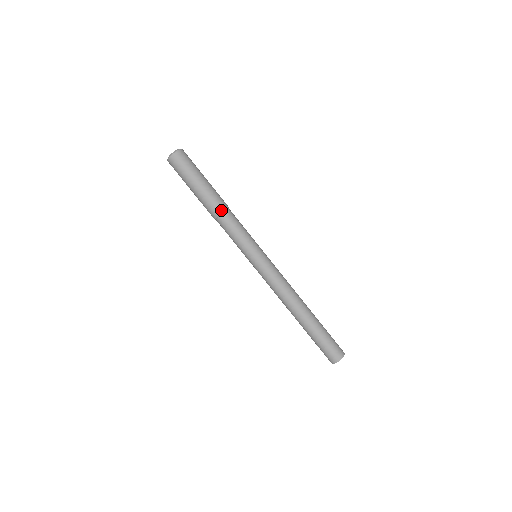
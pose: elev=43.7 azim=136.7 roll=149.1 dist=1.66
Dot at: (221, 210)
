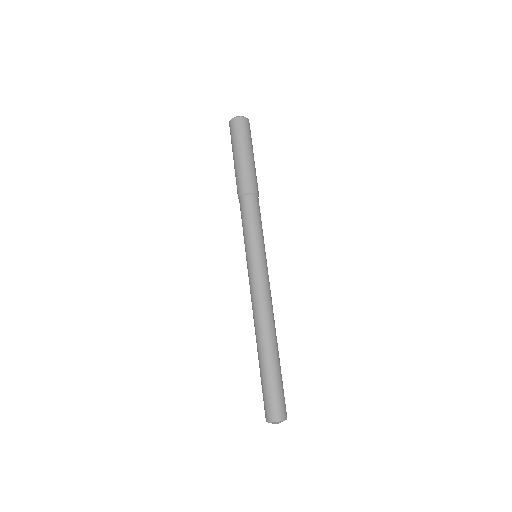
Dot at: (240, 192)
